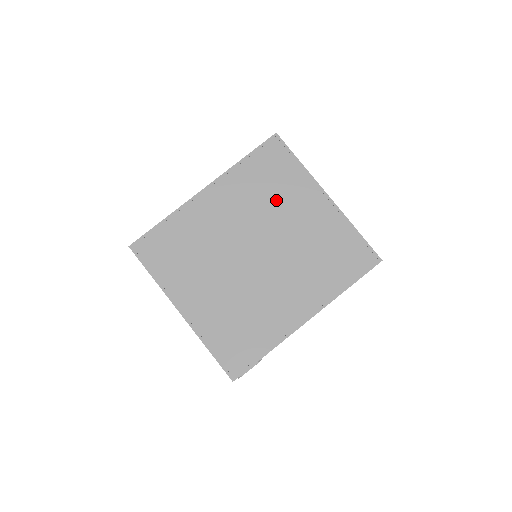
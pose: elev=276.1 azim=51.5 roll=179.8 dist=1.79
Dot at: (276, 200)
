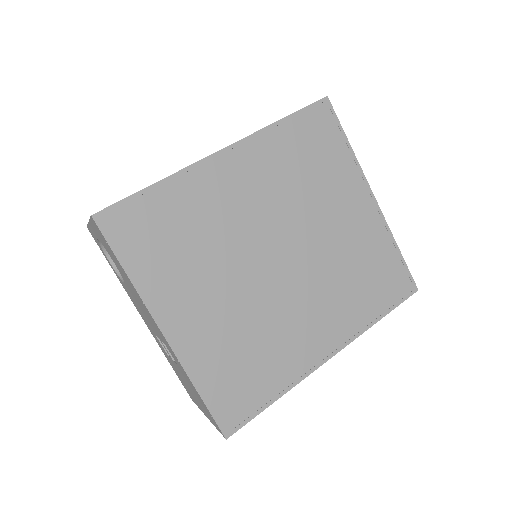
Dot at: (315, 189)
